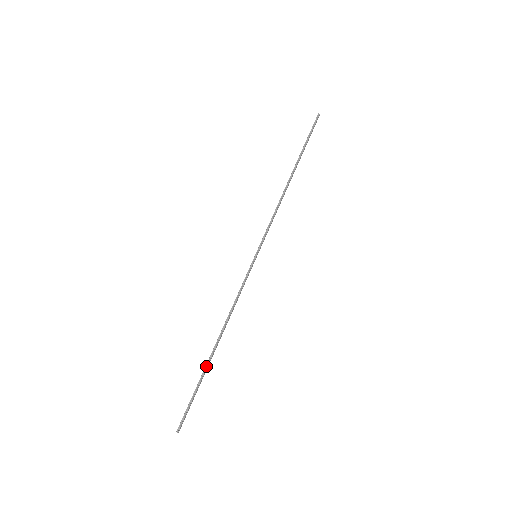
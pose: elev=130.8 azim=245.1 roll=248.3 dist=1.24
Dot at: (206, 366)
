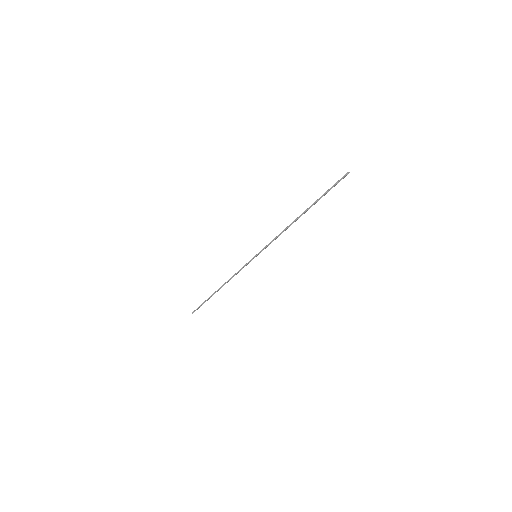
Dot at: (211, 296)
